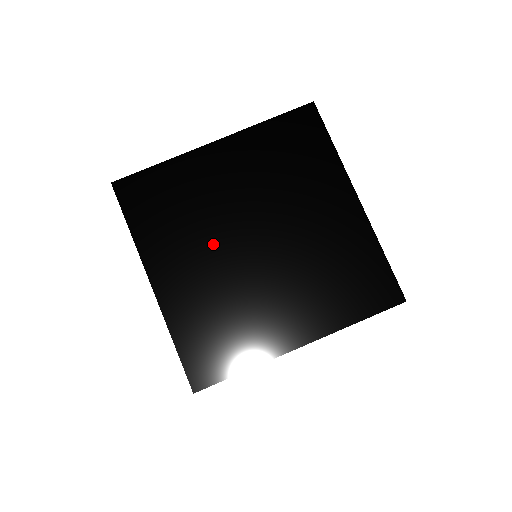
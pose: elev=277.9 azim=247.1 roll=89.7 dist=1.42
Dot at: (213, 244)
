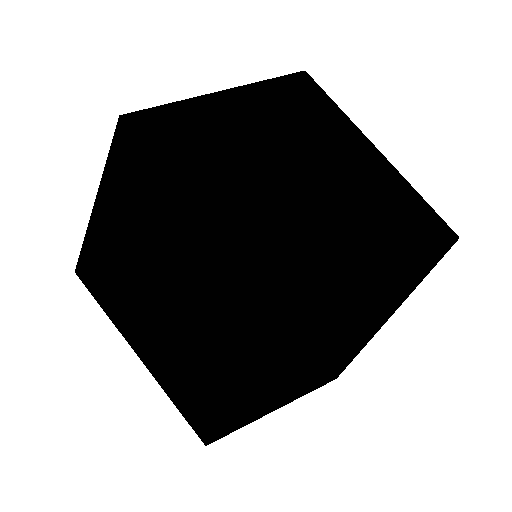
Dot at: occluded
